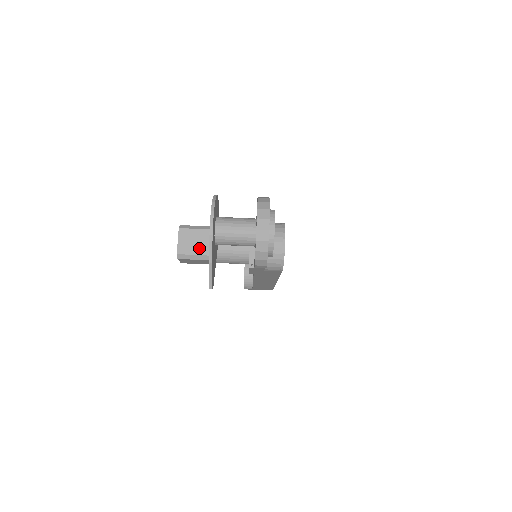
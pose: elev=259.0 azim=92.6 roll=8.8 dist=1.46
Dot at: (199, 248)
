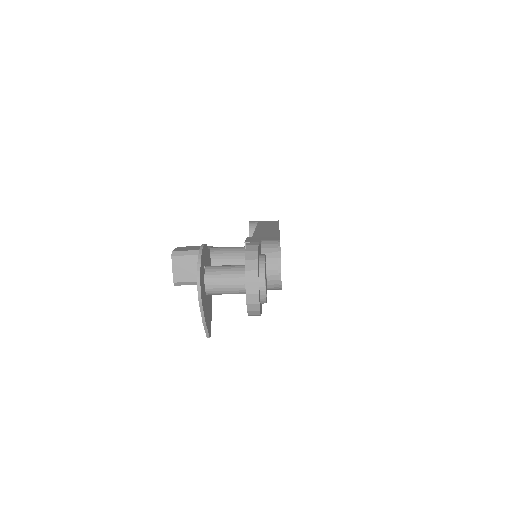
Dot at: (195, 275)
